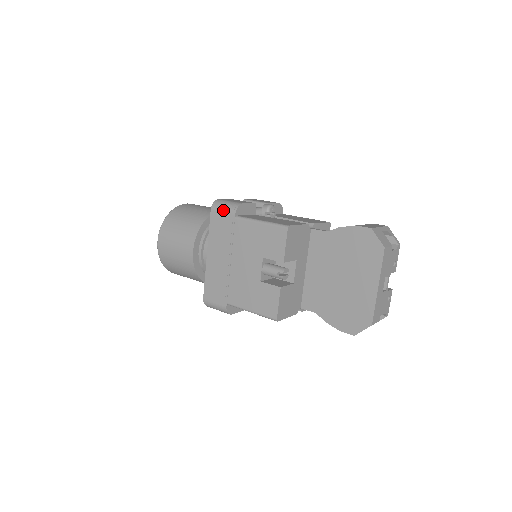
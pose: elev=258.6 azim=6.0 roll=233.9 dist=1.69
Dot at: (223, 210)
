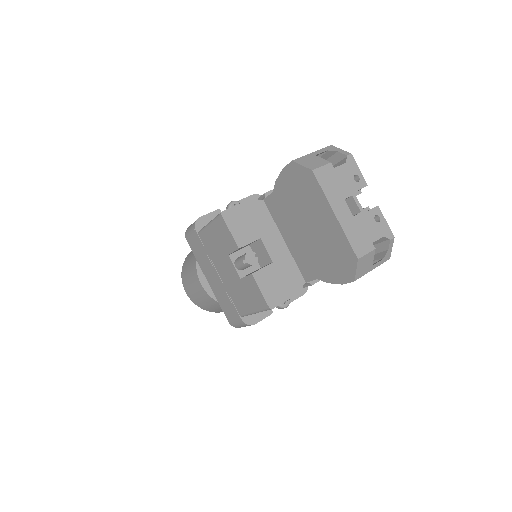
Dot at: (190, 234)
